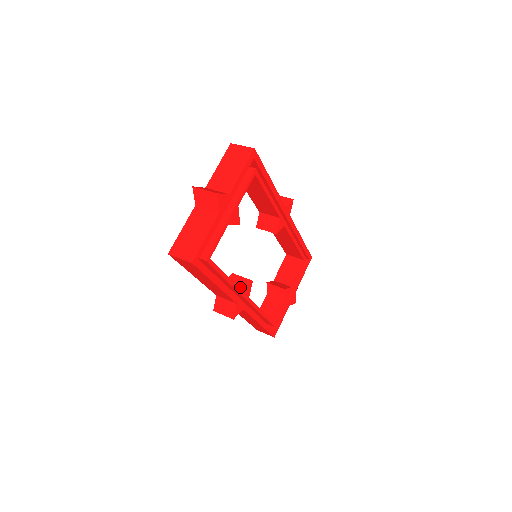
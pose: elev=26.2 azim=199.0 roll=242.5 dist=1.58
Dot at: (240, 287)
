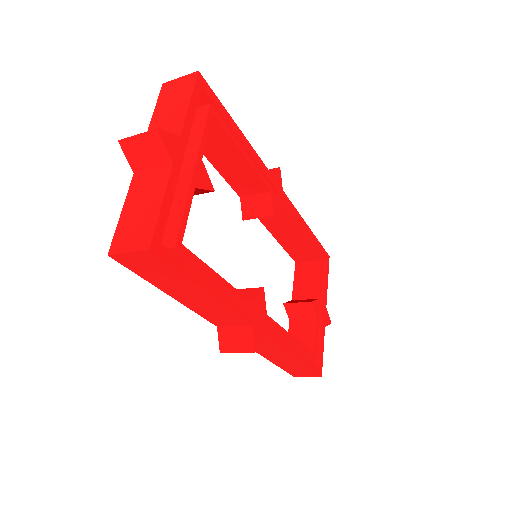
Dot at: occluded
